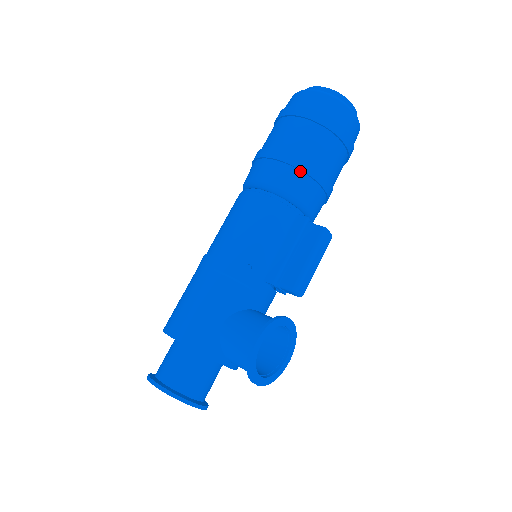
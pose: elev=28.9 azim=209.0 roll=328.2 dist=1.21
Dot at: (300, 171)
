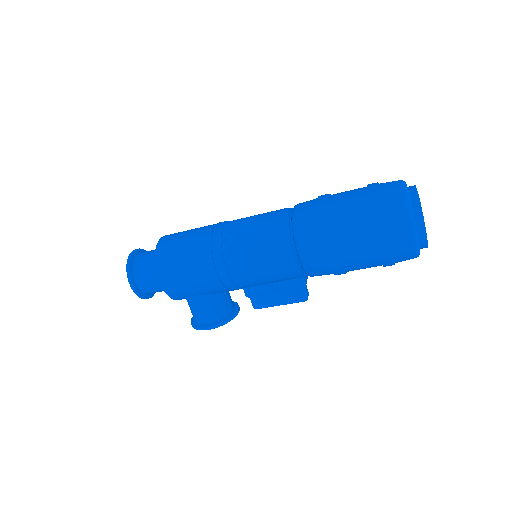
Dot at: (332, 272)
